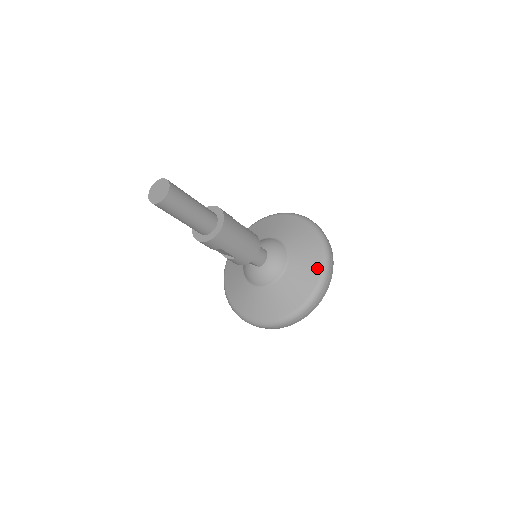
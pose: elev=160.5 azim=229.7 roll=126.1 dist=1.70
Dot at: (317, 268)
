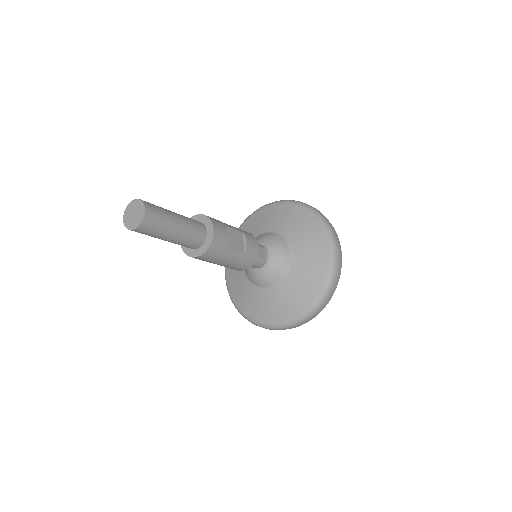
Dot at: (286, 316)
